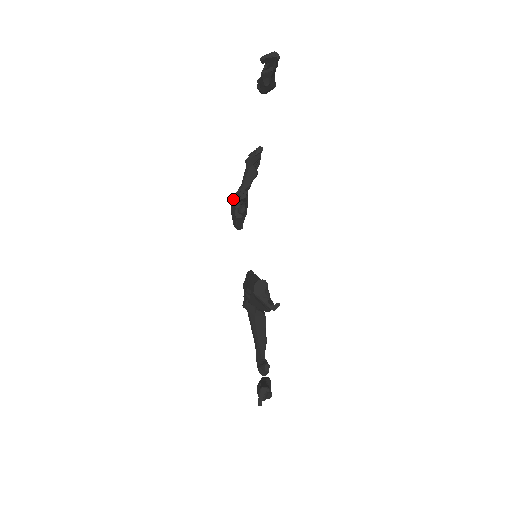
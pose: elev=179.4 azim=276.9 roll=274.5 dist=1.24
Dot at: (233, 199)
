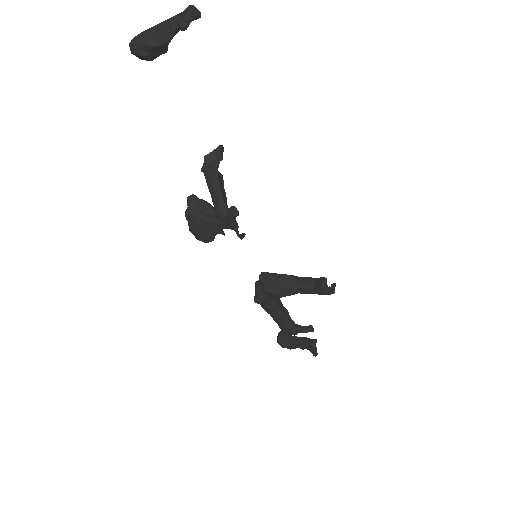
Dot at: (195, 217)
